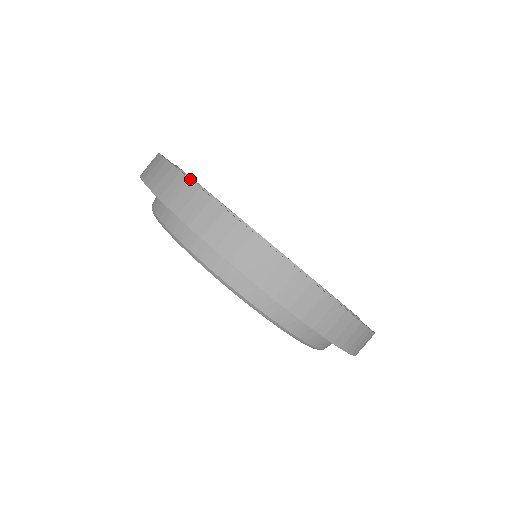
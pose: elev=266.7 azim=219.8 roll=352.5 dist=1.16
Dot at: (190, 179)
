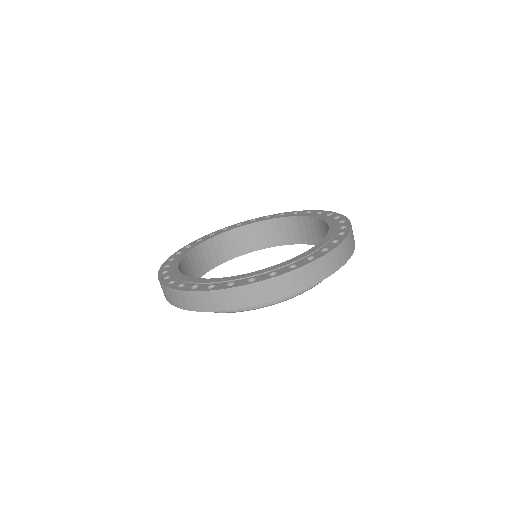
Dot at: (226, 286)
